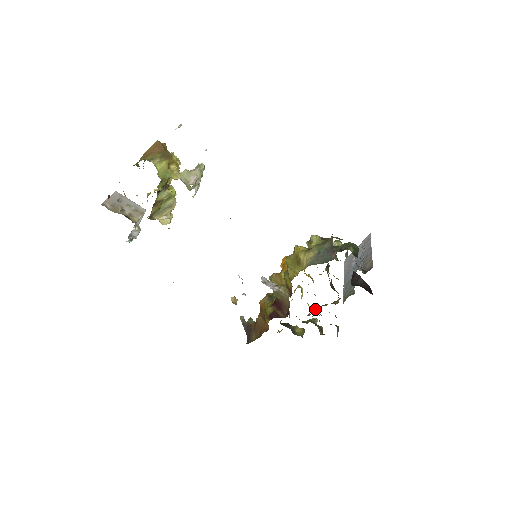
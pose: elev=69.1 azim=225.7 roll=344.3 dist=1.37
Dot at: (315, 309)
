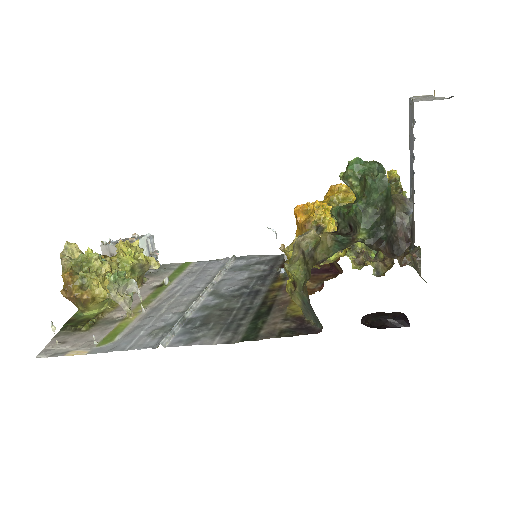
Dot at: (374, 251)
